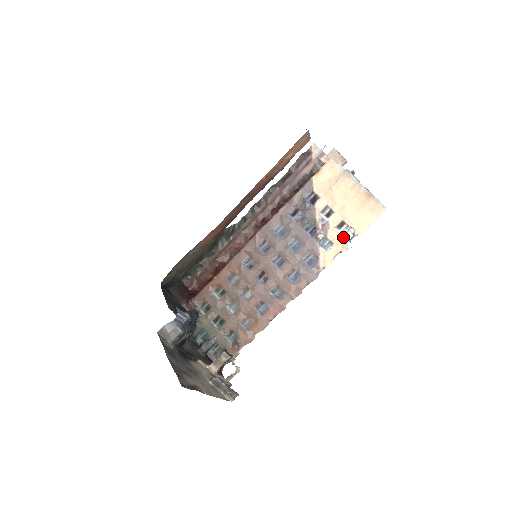
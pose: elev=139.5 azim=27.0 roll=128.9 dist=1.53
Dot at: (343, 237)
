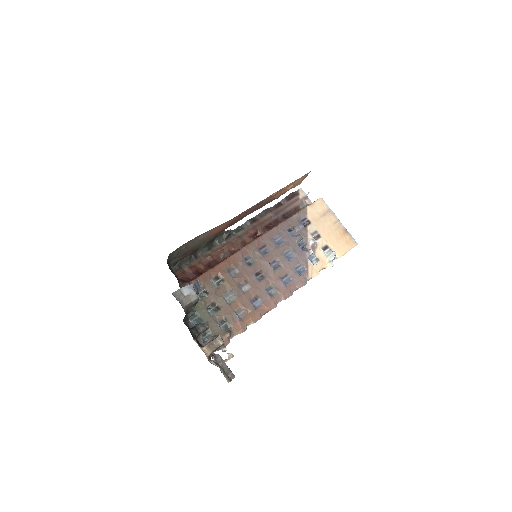
Dot at: (327, 257)
